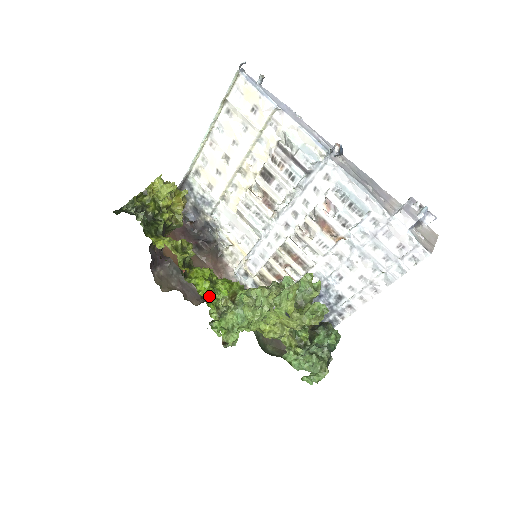
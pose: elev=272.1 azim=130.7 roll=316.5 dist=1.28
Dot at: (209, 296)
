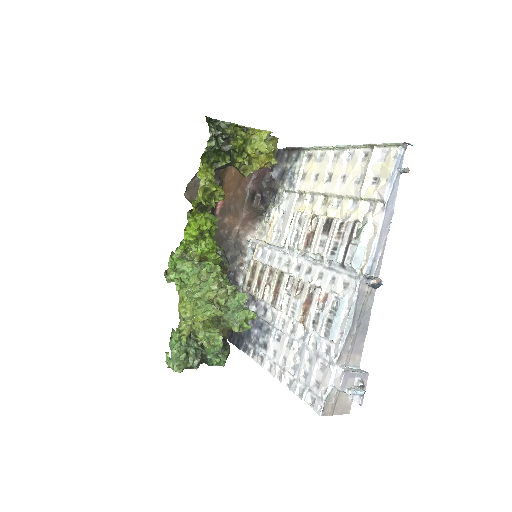
Dot at: (188, 240)
